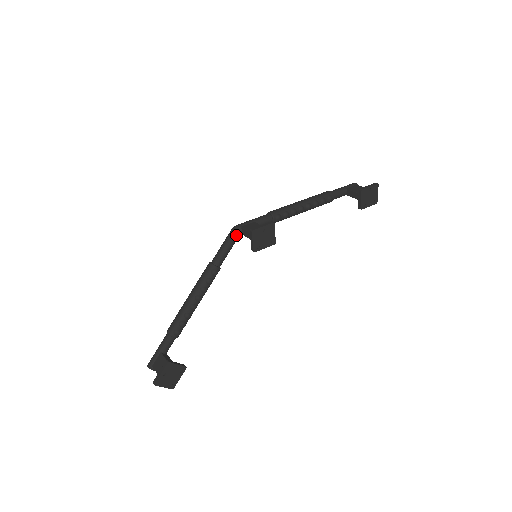
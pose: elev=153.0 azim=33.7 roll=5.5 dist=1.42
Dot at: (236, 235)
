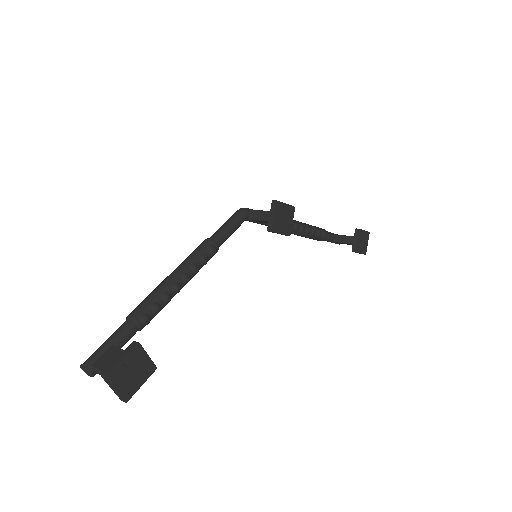
Dot at: (244, 216)
